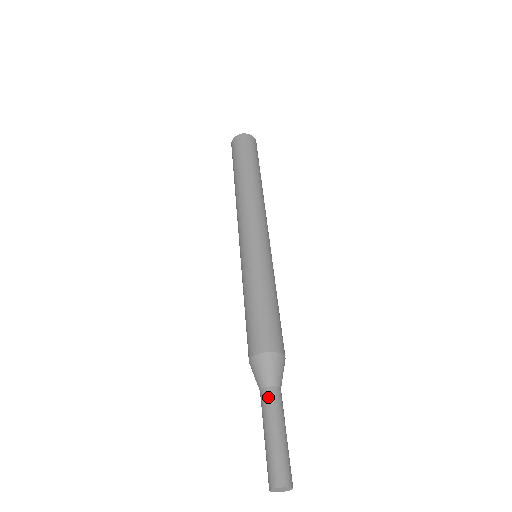
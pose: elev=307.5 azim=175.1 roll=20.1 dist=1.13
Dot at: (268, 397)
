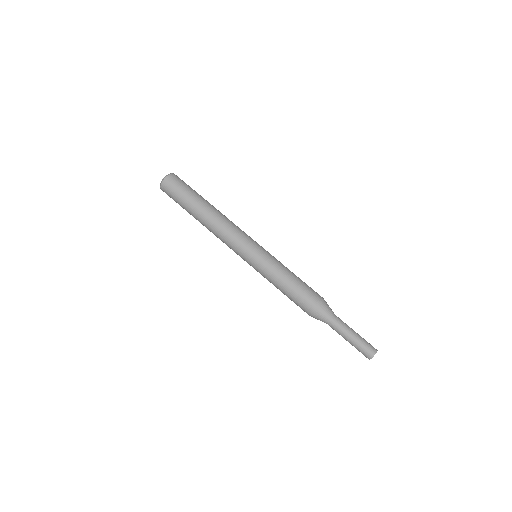
Dot at: (332, 328)
